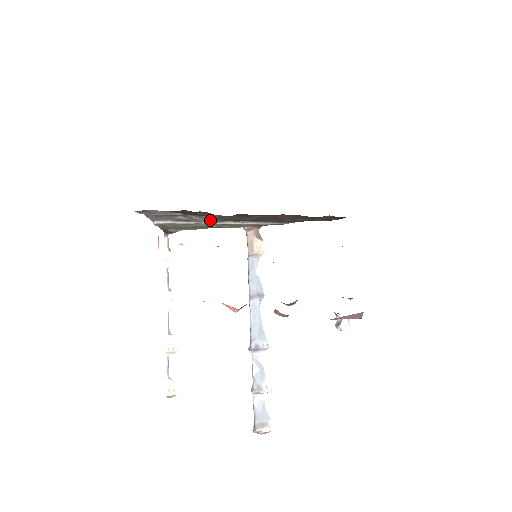
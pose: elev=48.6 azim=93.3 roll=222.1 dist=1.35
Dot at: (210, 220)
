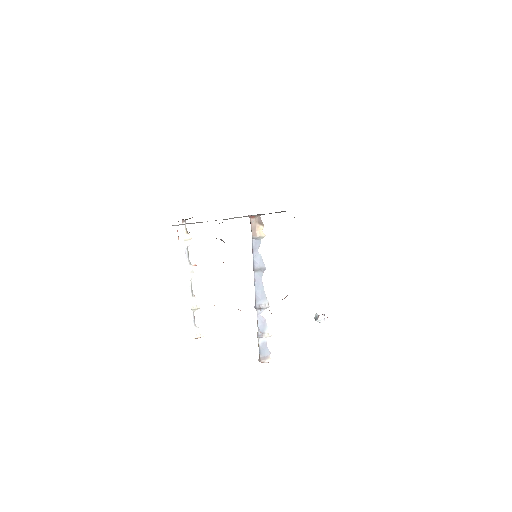
Dot at: occluded
